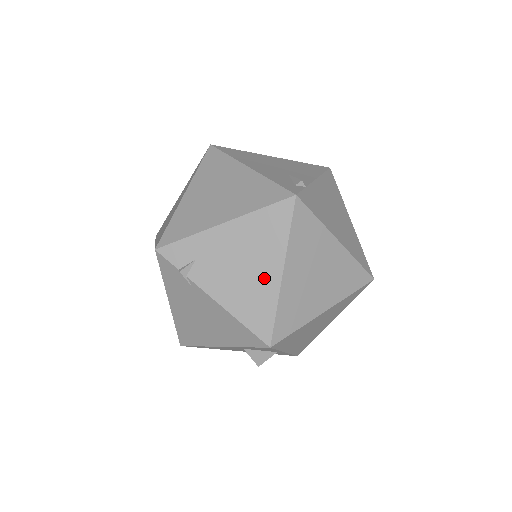
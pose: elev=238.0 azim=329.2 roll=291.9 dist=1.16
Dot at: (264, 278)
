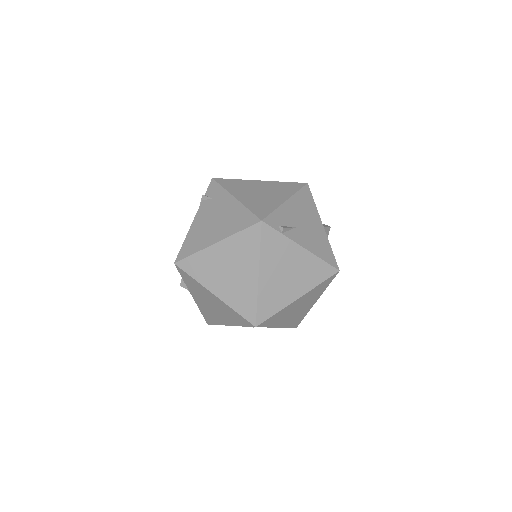
Dot at: (210, 236)
